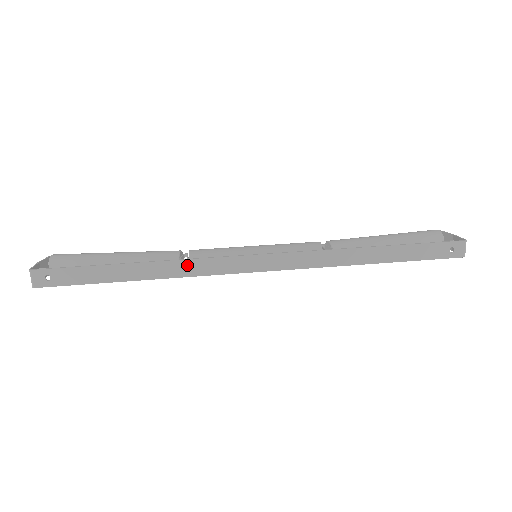
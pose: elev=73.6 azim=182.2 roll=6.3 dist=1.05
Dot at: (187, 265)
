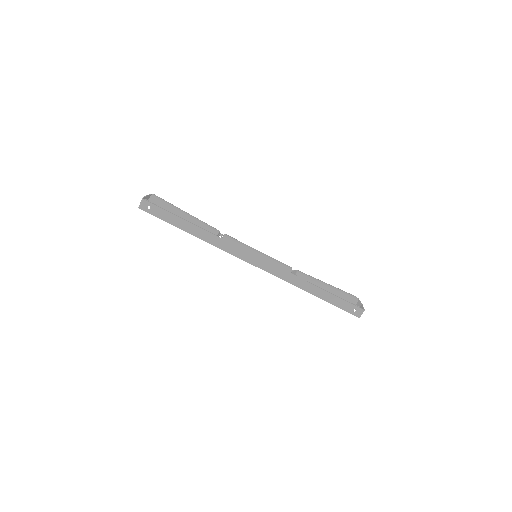
Dot at: (220, 241)
